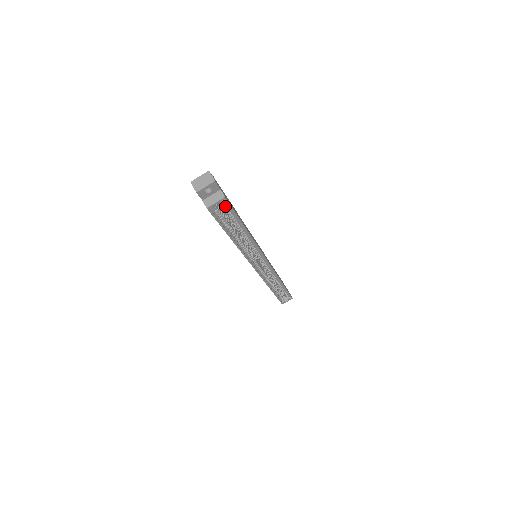
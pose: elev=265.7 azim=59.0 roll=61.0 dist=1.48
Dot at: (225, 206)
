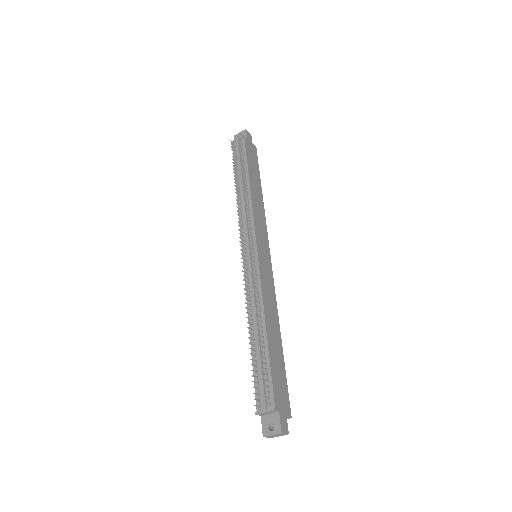
Dot at: occluded
